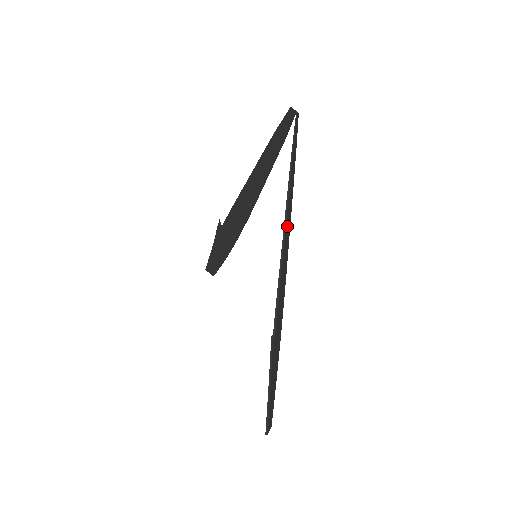
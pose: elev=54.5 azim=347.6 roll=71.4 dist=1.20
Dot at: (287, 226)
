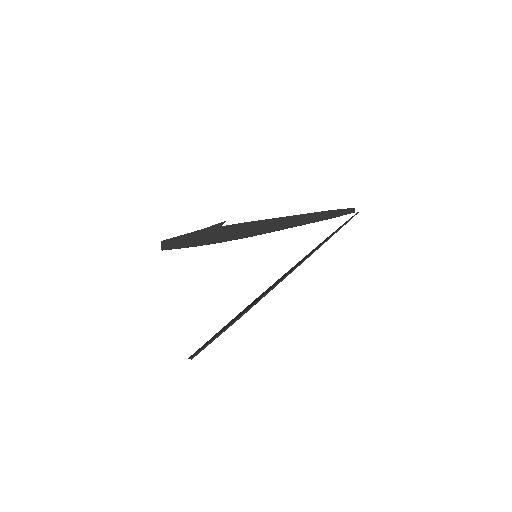
Dot at: occluded
